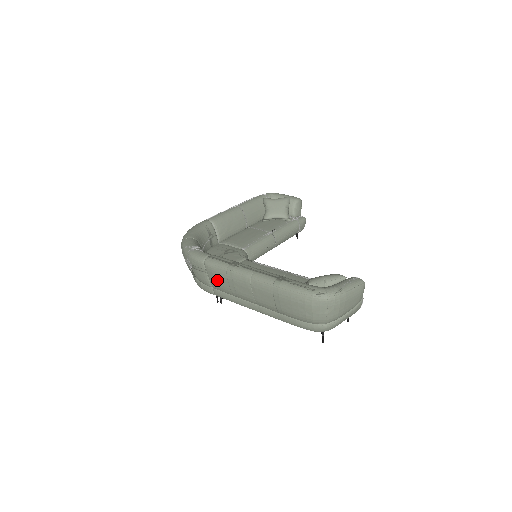
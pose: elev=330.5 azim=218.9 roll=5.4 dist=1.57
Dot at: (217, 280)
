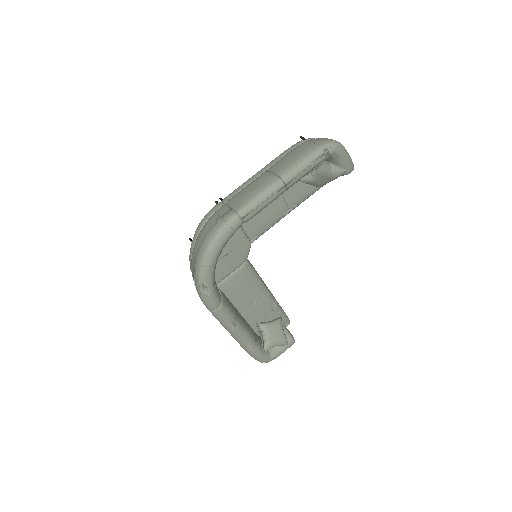
Dot at: occluded
